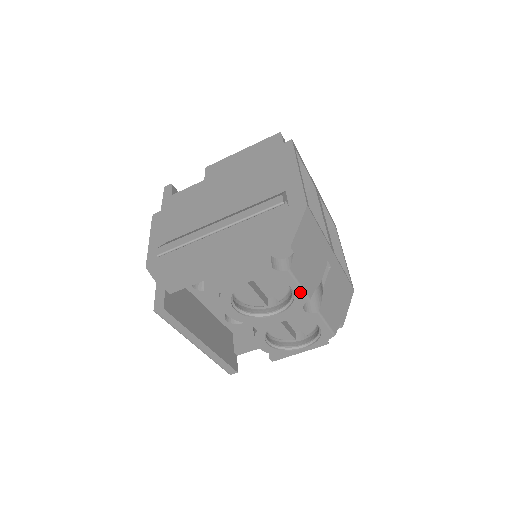
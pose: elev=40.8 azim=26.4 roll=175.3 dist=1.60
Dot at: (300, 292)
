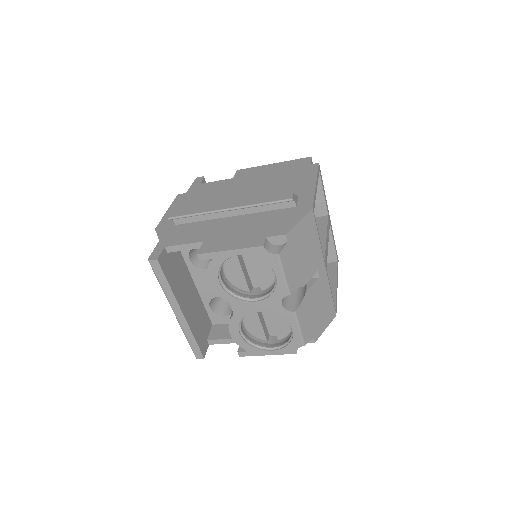
Dot at: (283, 282)
